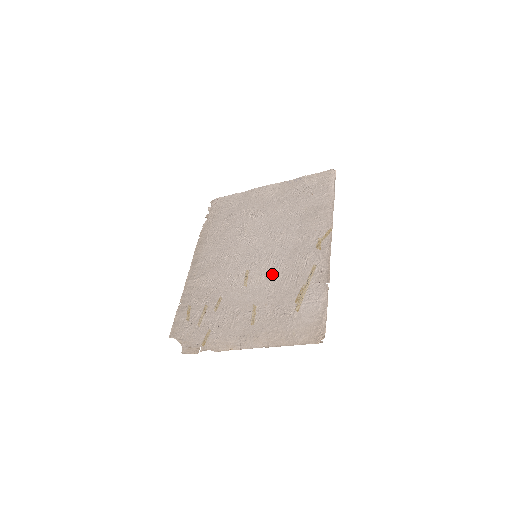
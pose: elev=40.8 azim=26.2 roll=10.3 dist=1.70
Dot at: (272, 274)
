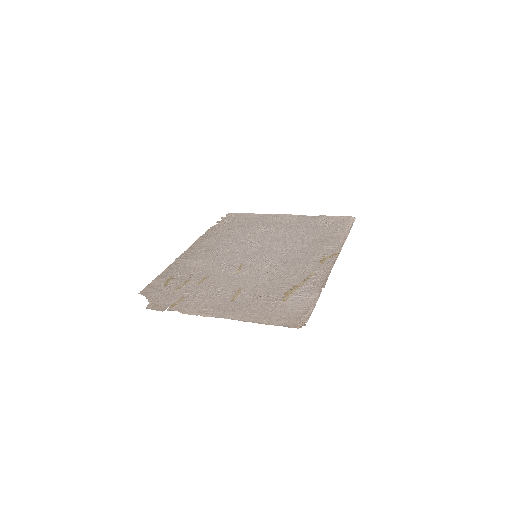
Dot at: (267, 271)
